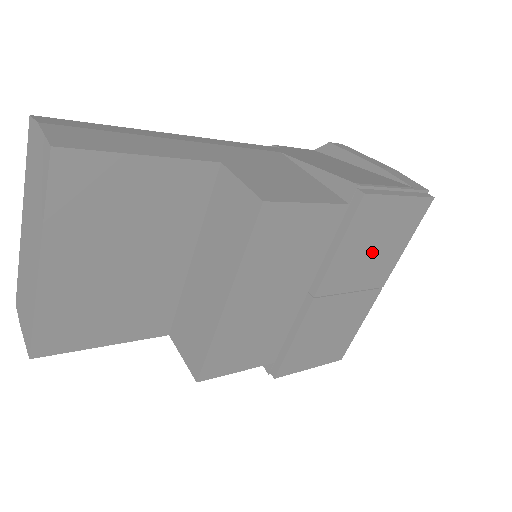
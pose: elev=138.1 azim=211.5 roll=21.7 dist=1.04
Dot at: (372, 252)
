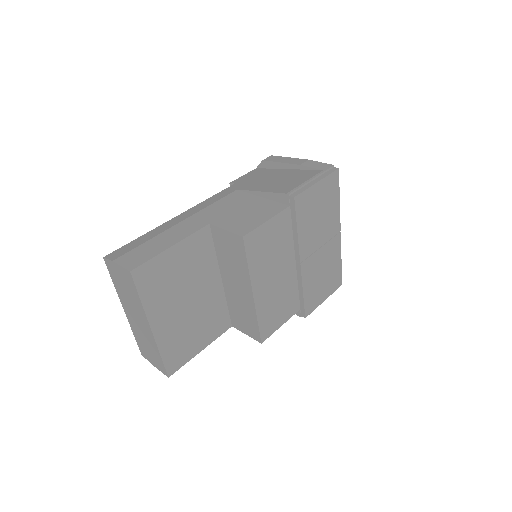
Dot at: (320, 219)
